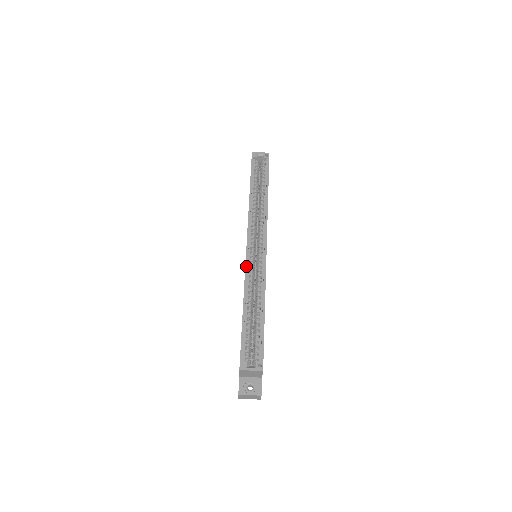
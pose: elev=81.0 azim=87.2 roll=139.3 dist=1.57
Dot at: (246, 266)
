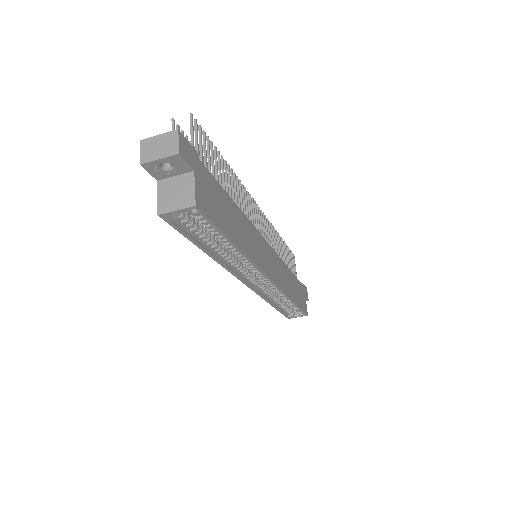
Dot at: (257, 294)
